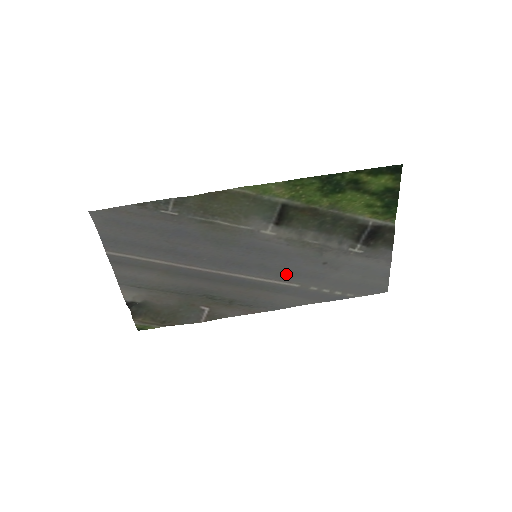
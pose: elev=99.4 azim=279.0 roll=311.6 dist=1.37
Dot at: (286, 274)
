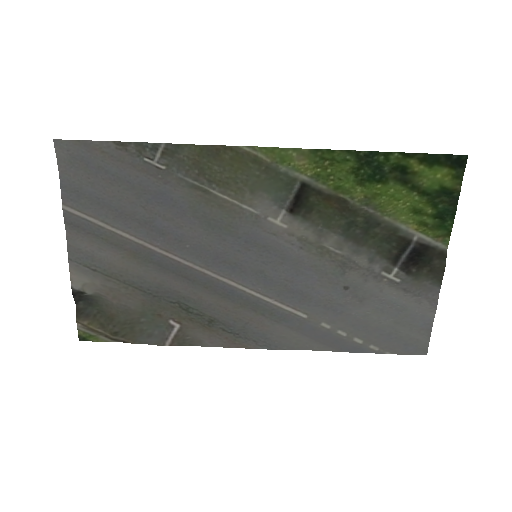
Dot at: (292, 294)
